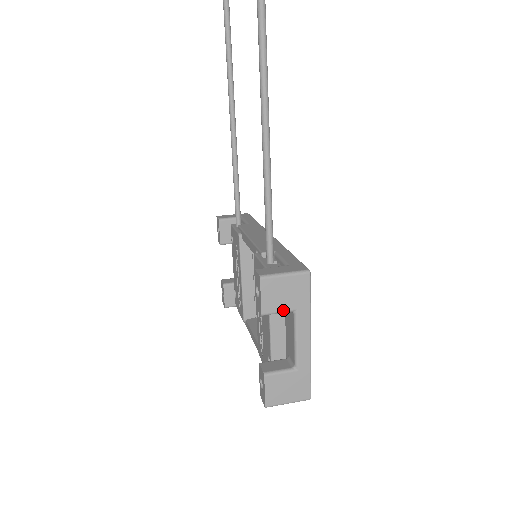
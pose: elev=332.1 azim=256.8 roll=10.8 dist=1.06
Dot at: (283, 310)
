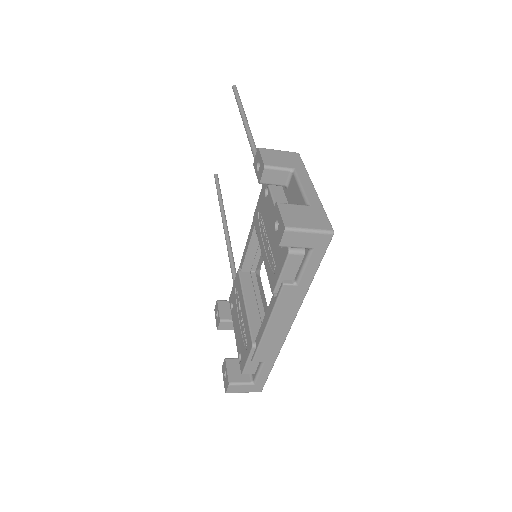
Dot at: (283, 166)
